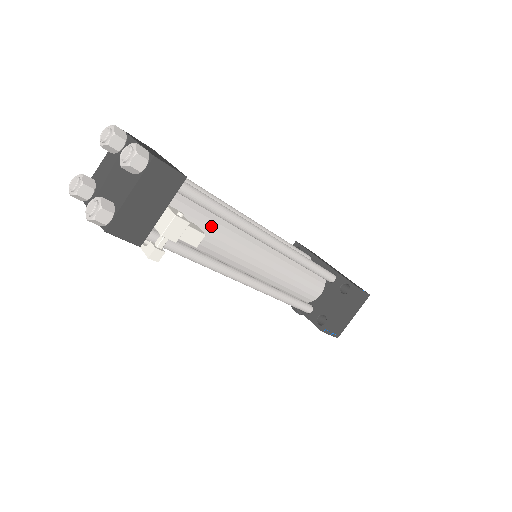
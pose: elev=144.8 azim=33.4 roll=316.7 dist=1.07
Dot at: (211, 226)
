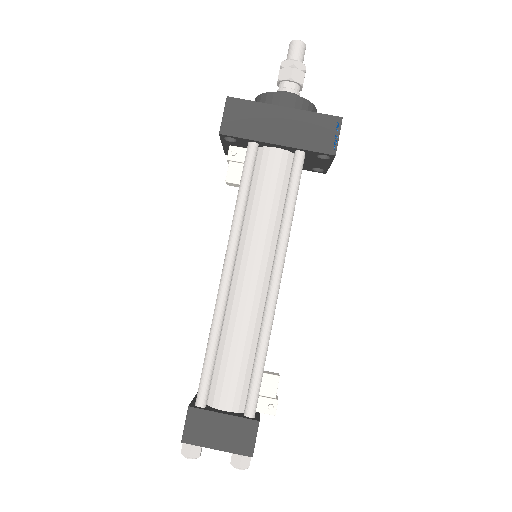
Dot at: occluded
